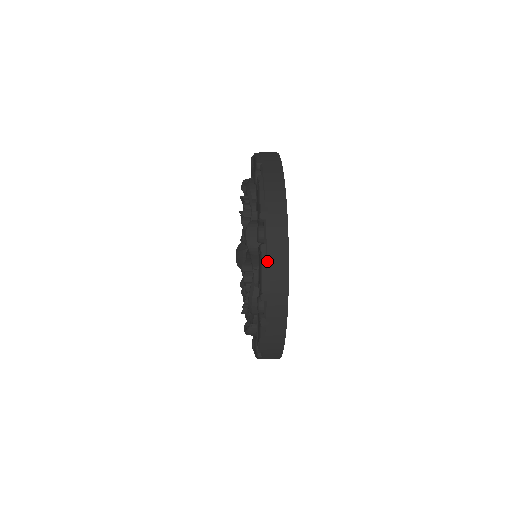
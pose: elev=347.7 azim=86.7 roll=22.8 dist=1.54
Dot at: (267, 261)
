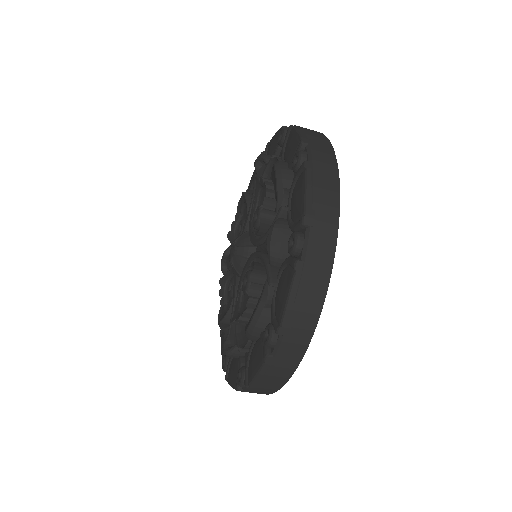
Dot at: (300, 284)
